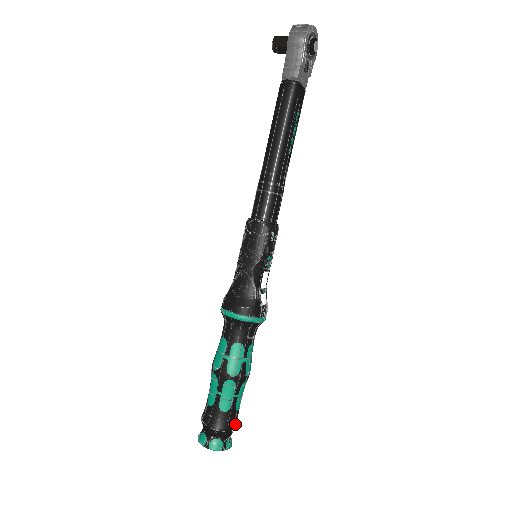
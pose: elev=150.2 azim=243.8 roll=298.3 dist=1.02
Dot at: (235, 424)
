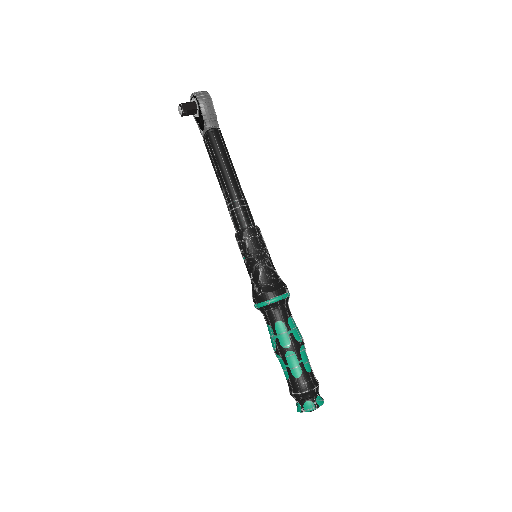
Dot at: occluded
